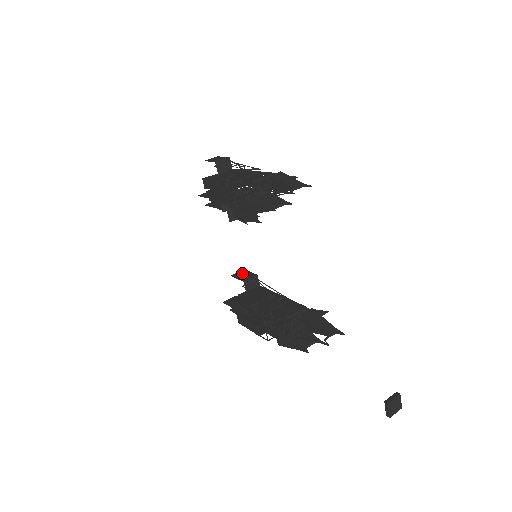
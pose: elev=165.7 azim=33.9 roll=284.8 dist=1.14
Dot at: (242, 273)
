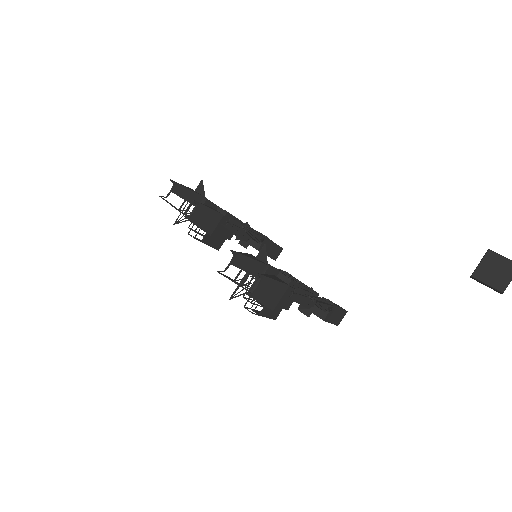
Dot at: occluded
